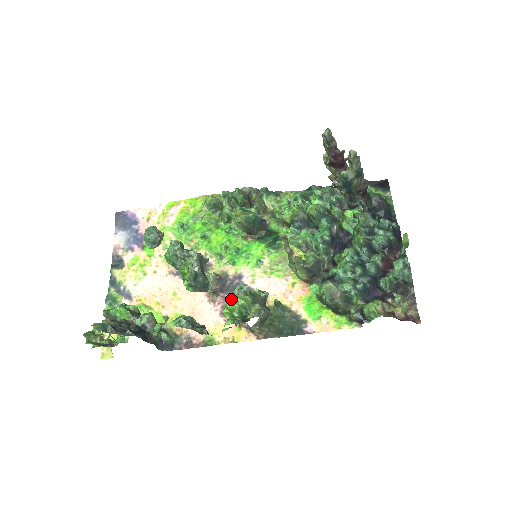
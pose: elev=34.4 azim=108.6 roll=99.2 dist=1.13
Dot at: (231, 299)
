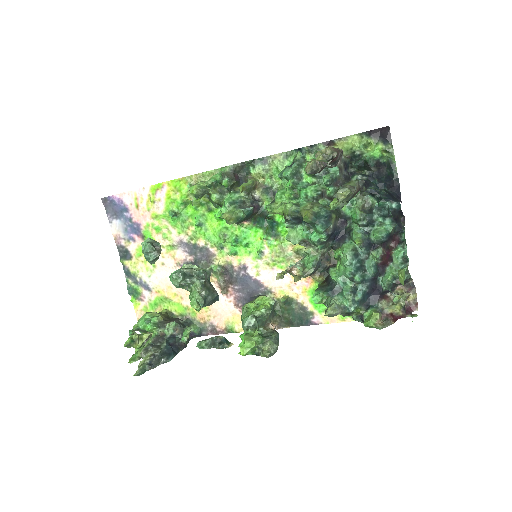
Dot at: (242, 320)
